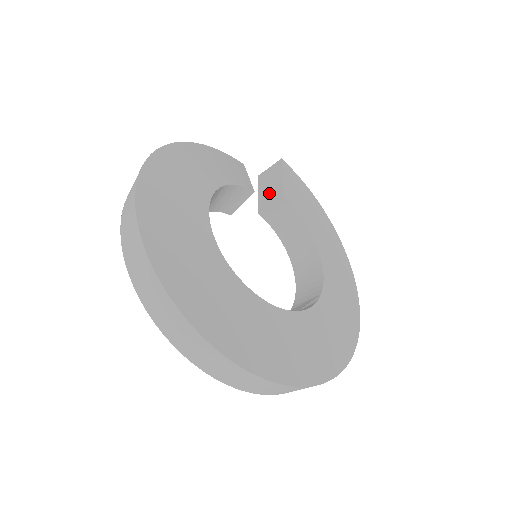
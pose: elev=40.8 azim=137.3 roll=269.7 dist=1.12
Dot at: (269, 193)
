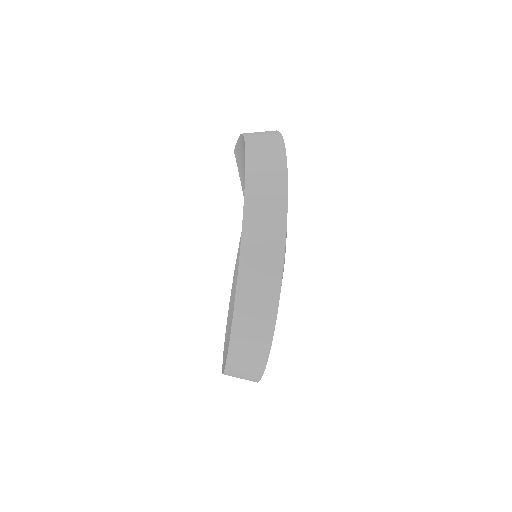
Dot at: occluded
